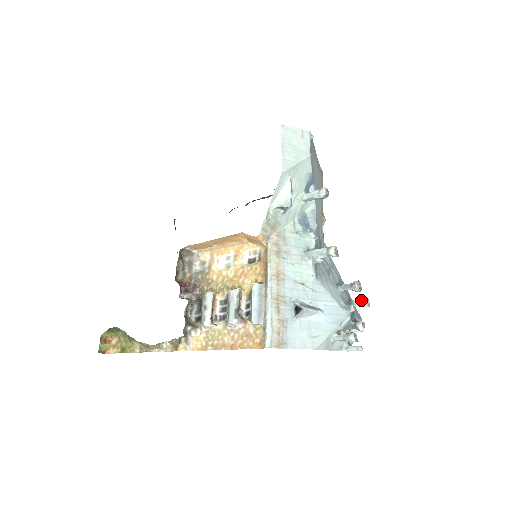
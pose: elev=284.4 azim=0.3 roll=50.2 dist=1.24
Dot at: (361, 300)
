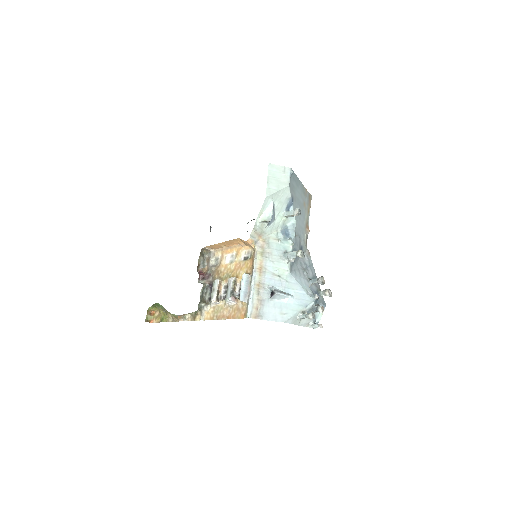
Dot at: (325, 291)
